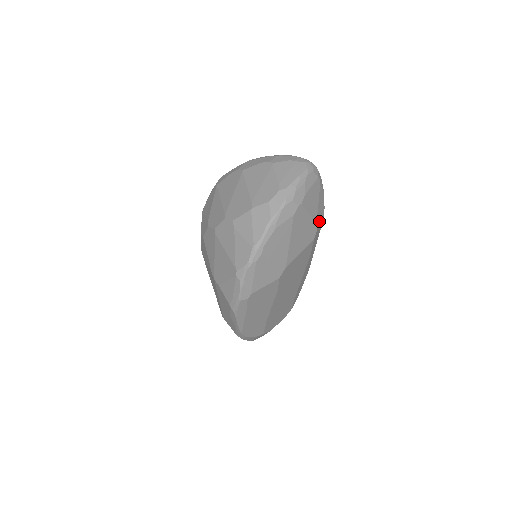
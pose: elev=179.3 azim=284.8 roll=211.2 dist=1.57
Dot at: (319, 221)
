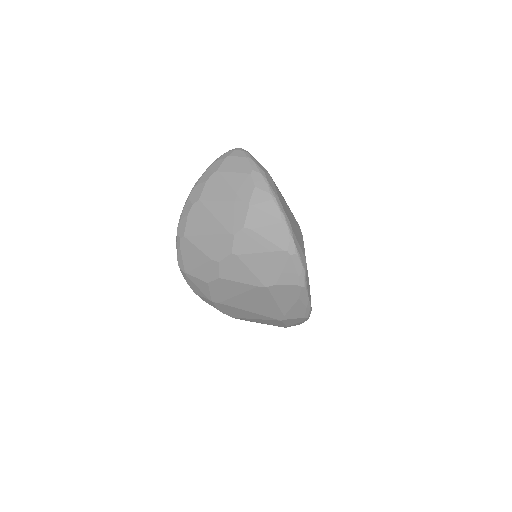
Dot at: occluded
